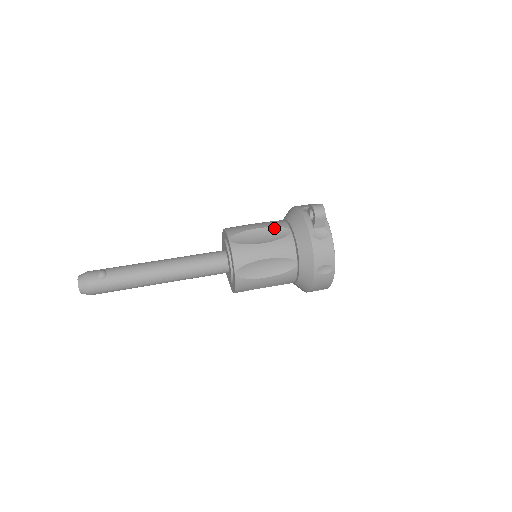
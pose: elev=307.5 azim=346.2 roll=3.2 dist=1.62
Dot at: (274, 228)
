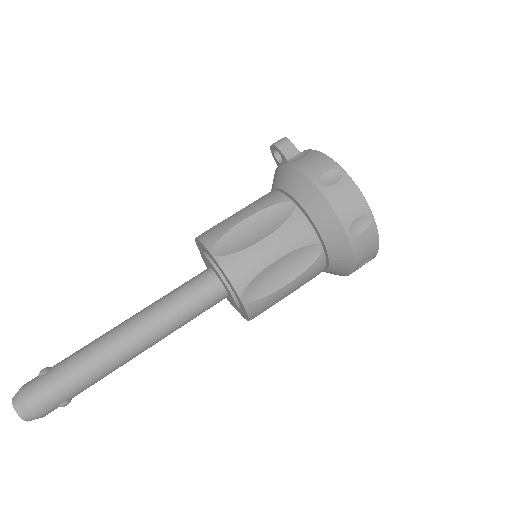
Dot at: occluded
